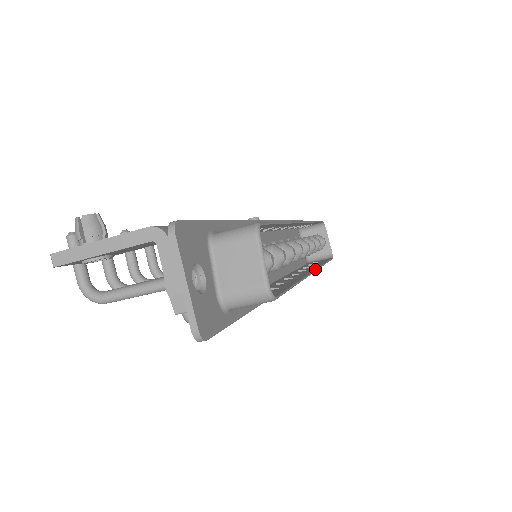
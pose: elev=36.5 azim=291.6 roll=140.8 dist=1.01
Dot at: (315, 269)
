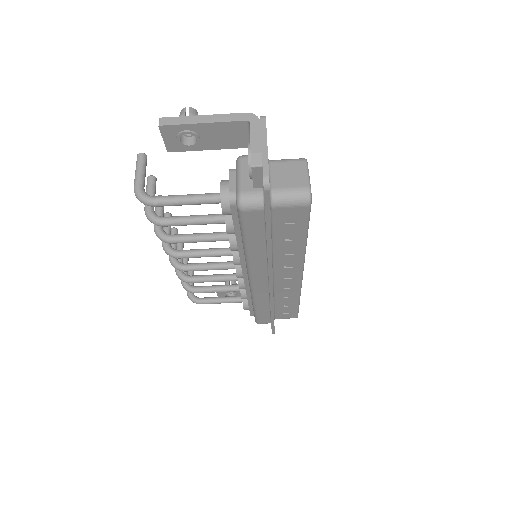
Dot at: (302, 279)
